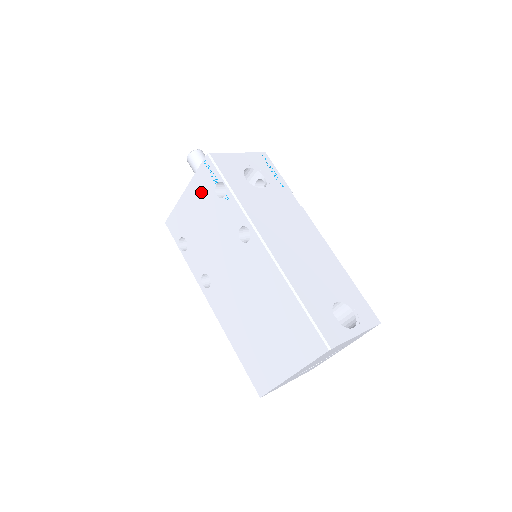
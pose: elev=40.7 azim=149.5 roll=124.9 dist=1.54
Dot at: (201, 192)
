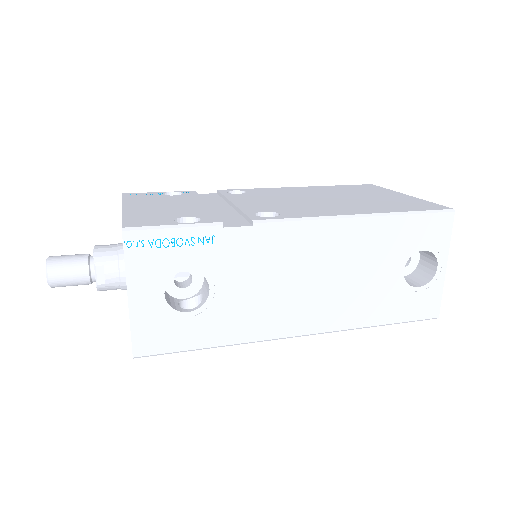
Dot at: occluded
